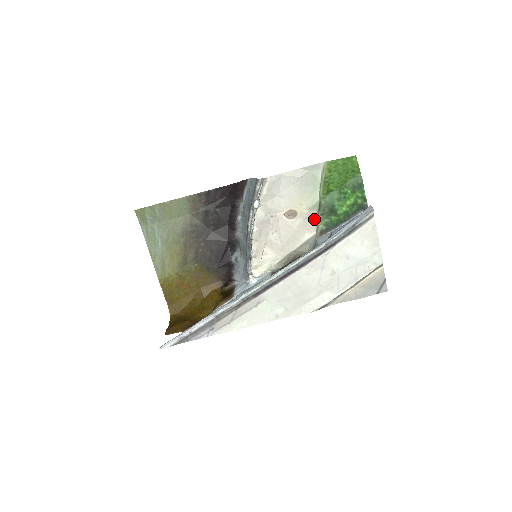
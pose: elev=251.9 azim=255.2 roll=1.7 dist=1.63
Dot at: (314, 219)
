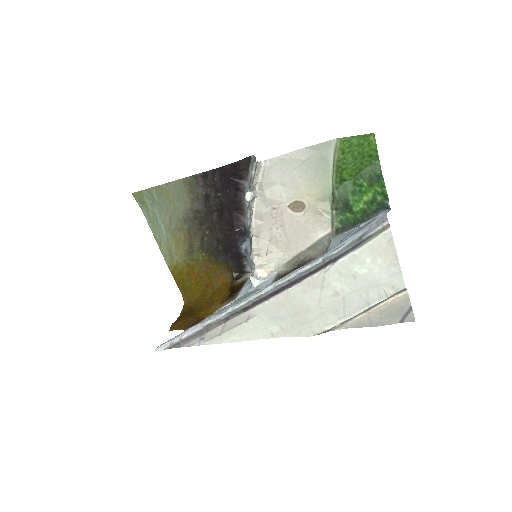
Dot at: (327, 213)
